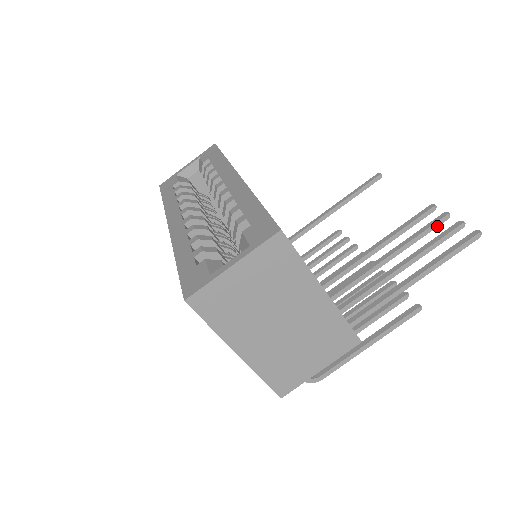
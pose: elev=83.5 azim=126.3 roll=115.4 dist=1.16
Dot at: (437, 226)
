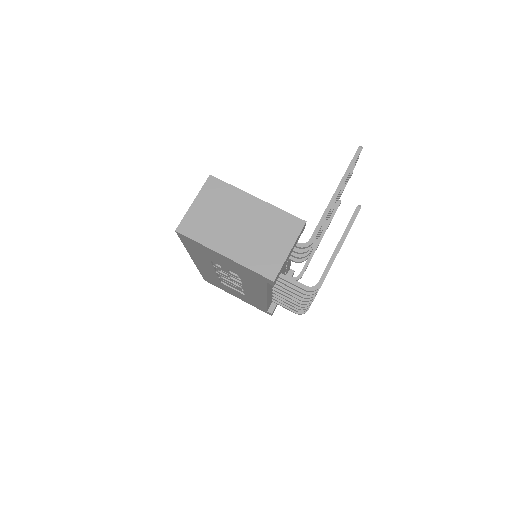
Dot at: (351, 172)
